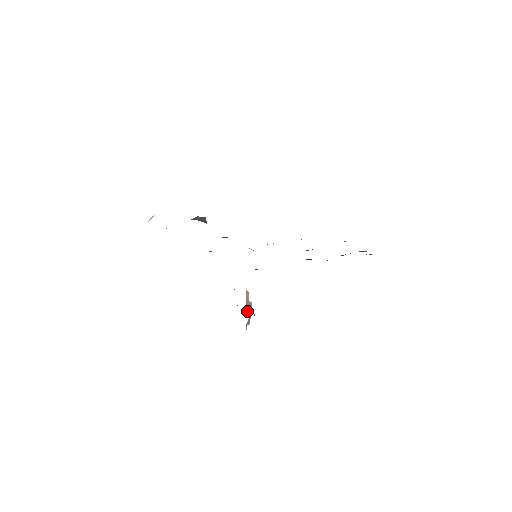
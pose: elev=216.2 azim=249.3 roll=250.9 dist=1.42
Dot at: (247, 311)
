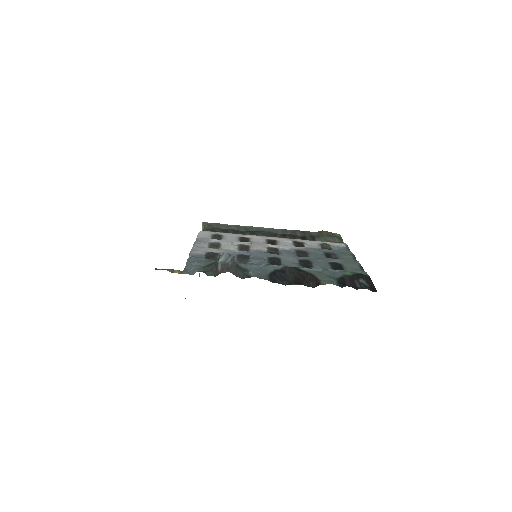
Dot at: occluded
